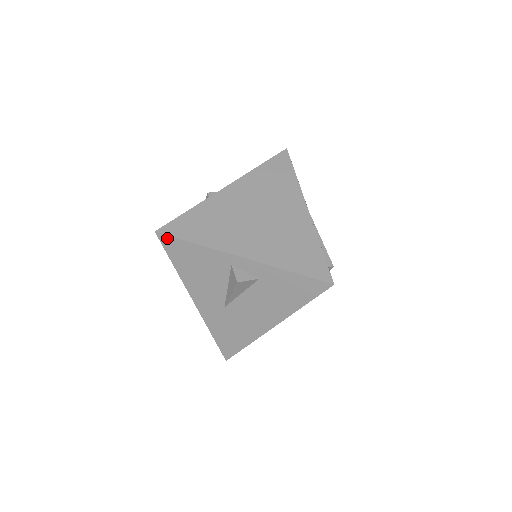
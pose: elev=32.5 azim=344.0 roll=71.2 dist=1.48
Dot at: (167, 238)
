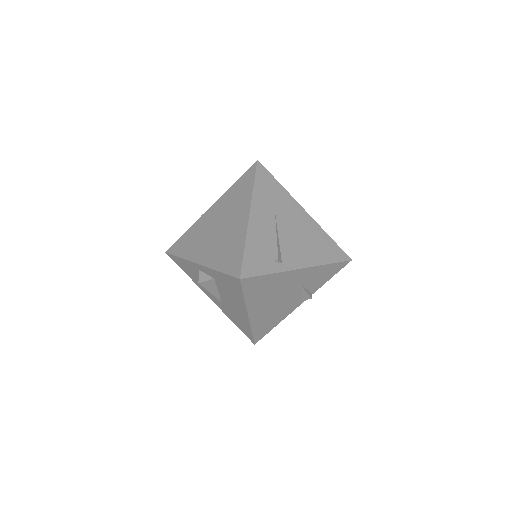
Dot at: (171, 256)
